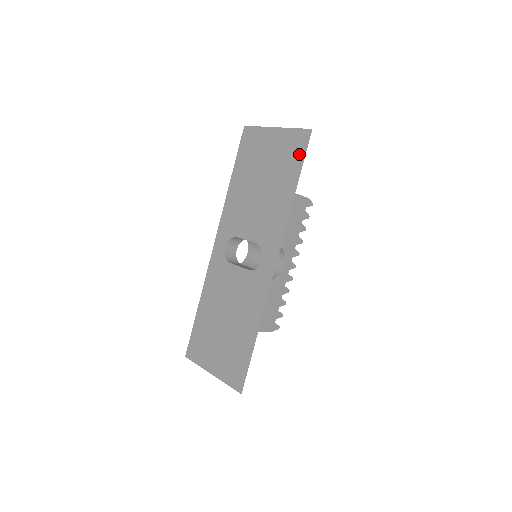
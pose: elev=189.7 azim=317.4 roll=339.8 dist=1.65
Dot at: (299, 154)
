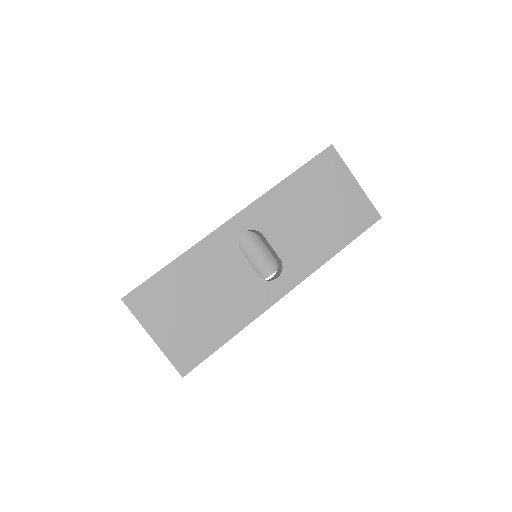
Dot at: (361, 225)
